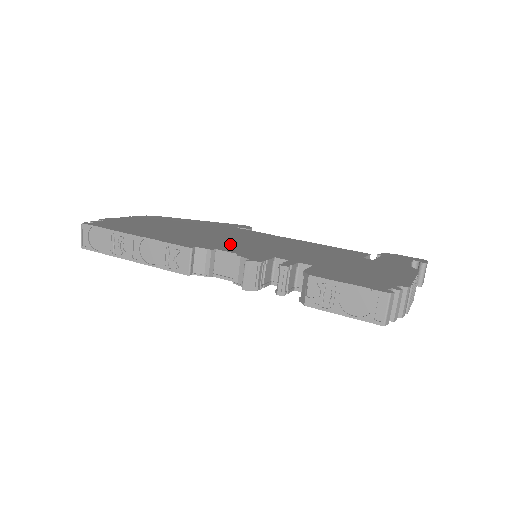
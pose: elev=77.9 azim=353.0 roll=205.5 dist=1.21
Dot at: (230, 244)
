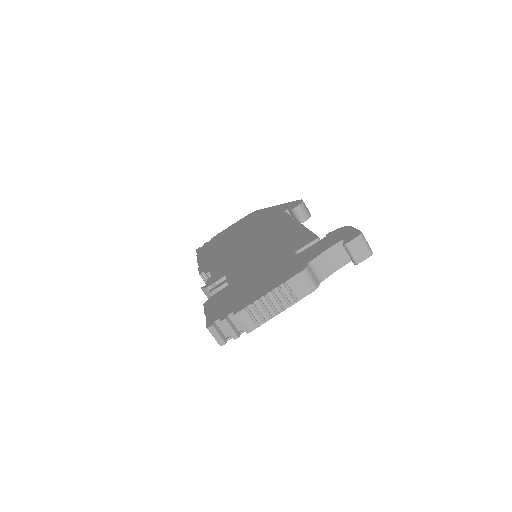
Dot at: (230, 258)
